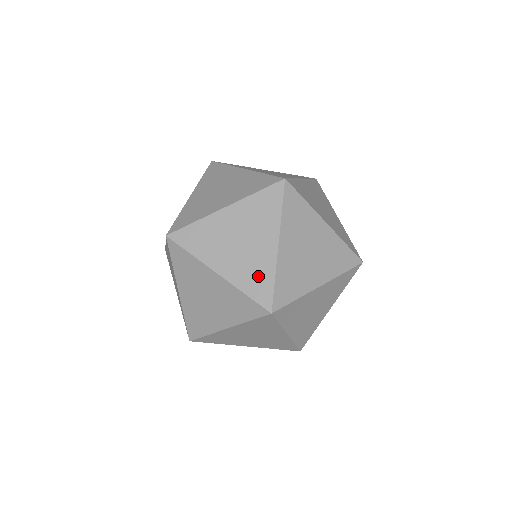
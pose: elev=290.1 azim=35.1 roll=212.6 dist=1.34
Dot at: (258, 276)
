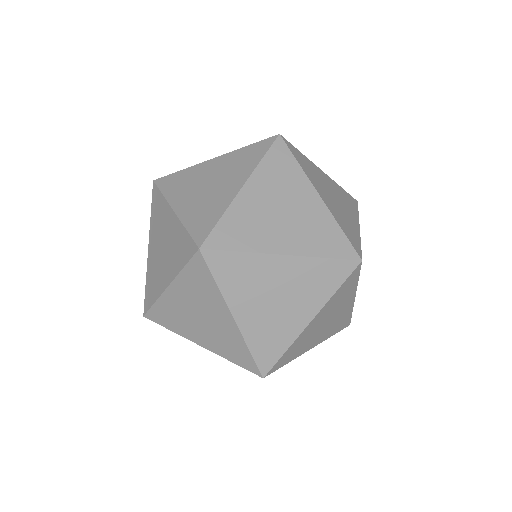
Dot at: (207, 213)
